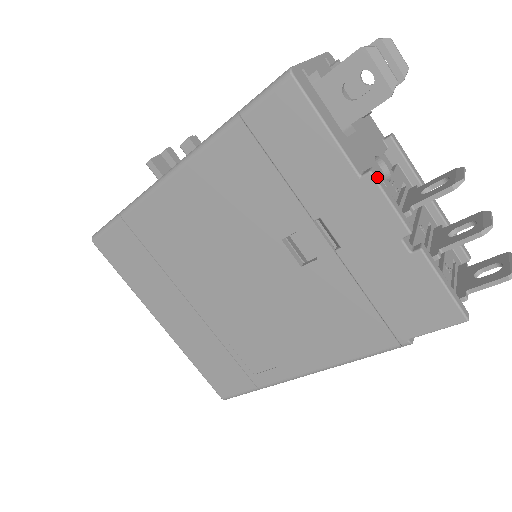
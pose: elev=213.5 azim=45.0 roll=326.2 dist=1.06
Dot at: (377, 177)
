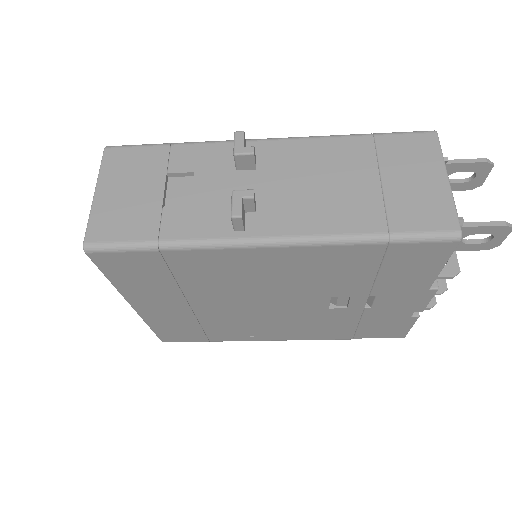
Dot at: (436, 288)
